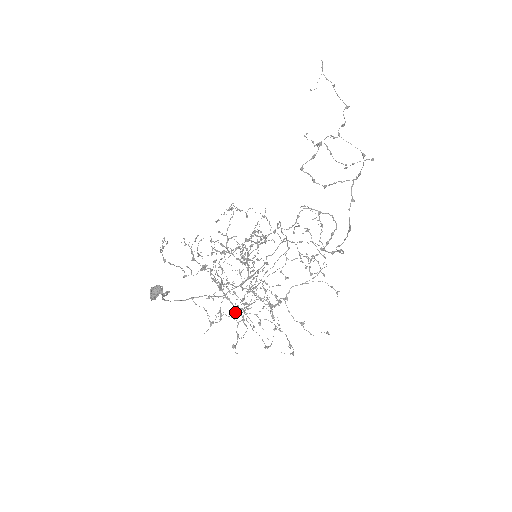
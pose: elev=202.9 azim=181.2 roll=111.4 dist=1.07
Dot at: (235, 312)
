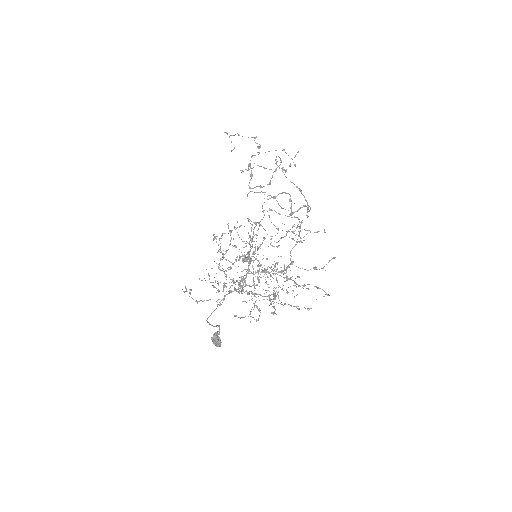
Dot at: (254, 287)
